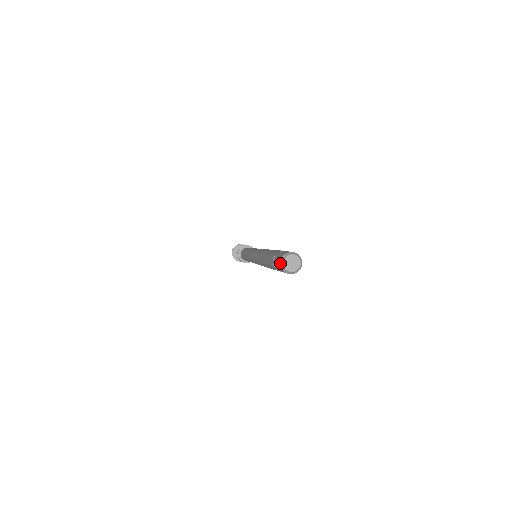
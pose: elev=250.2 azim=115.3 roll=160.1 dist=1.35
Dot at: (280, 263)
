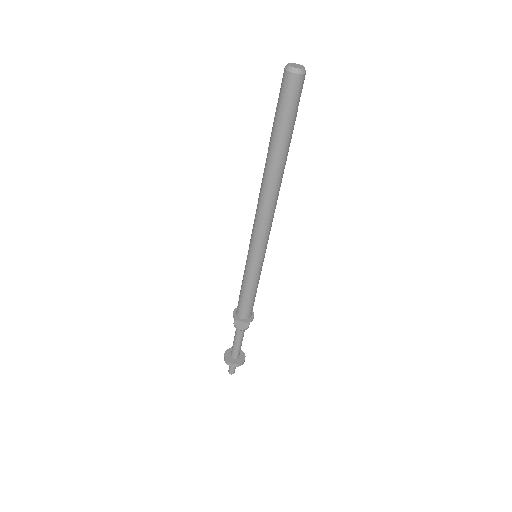
Dot at: (285, 69)
